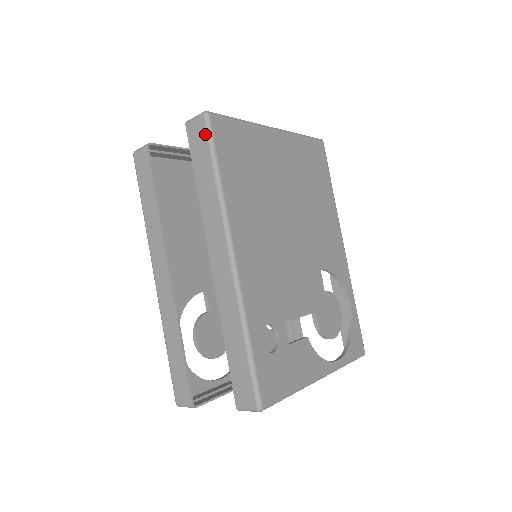
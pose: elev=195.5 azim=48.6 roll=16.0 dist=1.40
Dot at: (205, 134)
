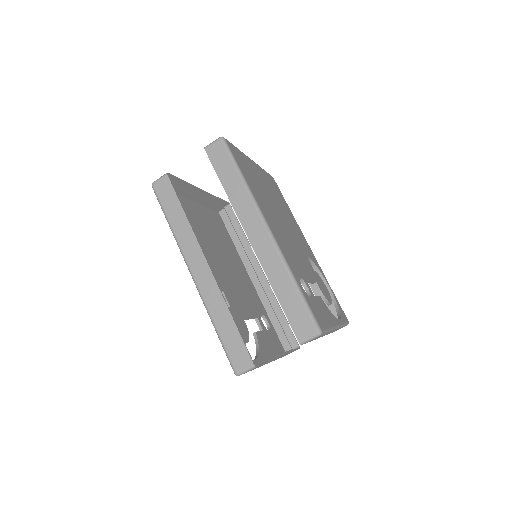
Dot at: (225, 151)
